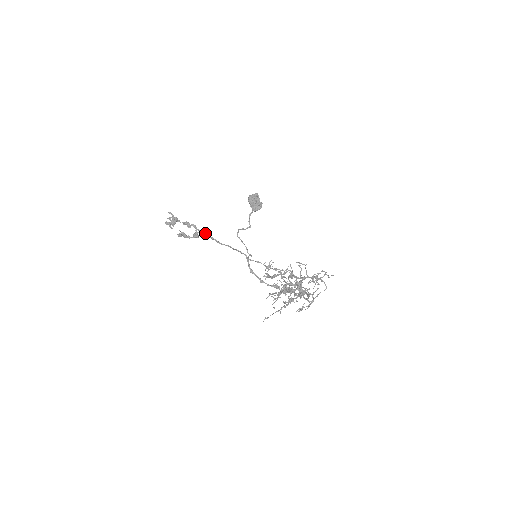
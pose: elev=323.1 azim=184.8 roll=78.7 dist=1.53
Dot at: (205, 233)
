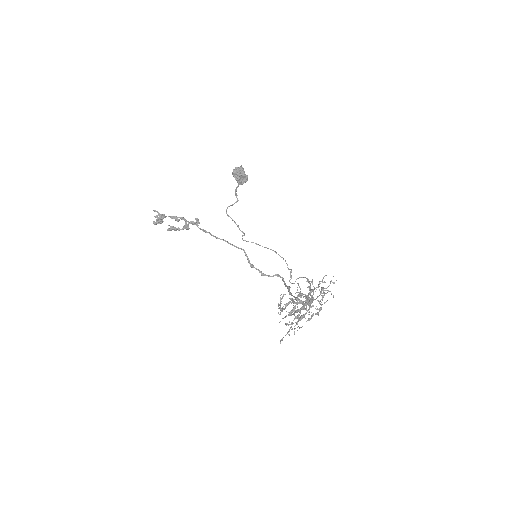
Dot at: occluded
